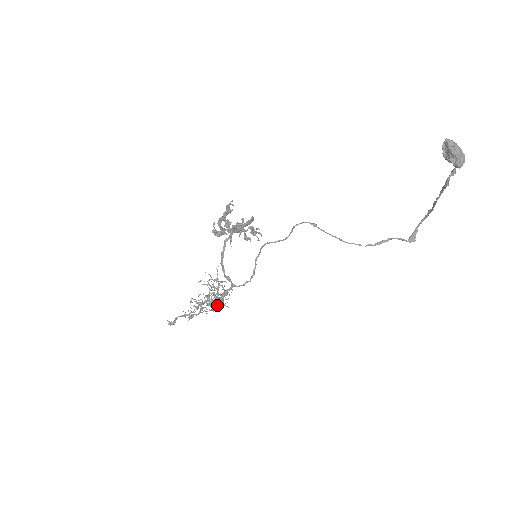
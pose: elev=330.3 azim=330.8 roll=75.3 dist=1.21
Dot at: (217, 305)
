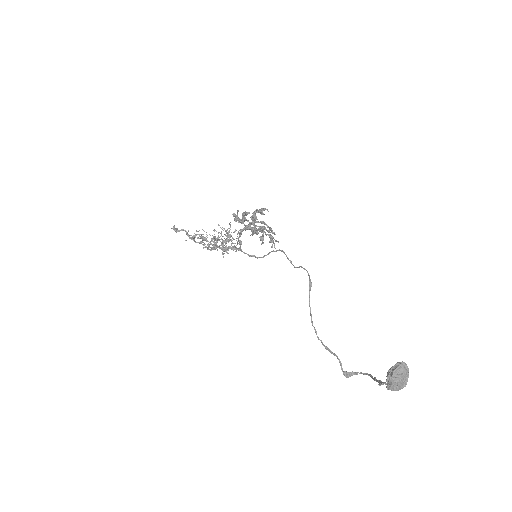
Dot at: occluded
